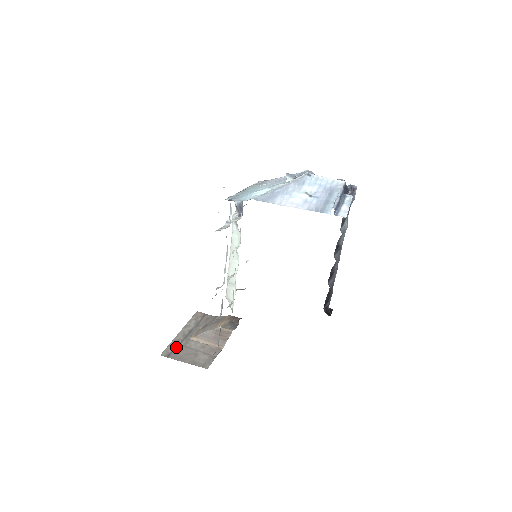
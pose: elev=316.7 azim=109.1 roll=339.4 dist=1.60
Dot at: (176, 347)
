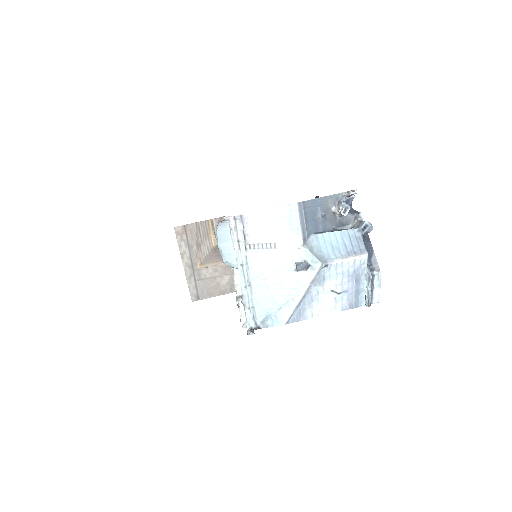
Dot at: (196, 285)
